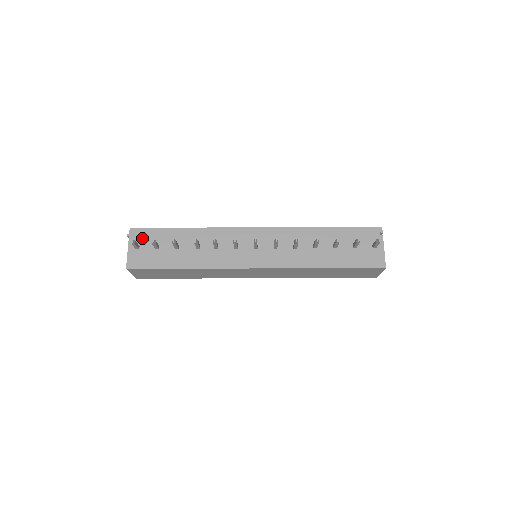
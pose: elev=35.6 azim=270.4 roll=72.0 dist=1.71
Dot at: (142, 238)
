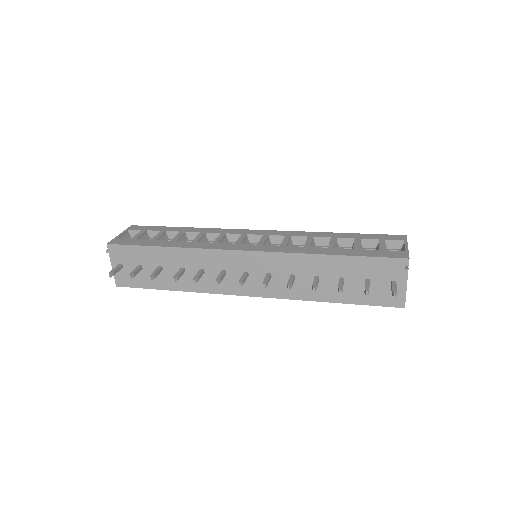
Dot at: (122, 256)
